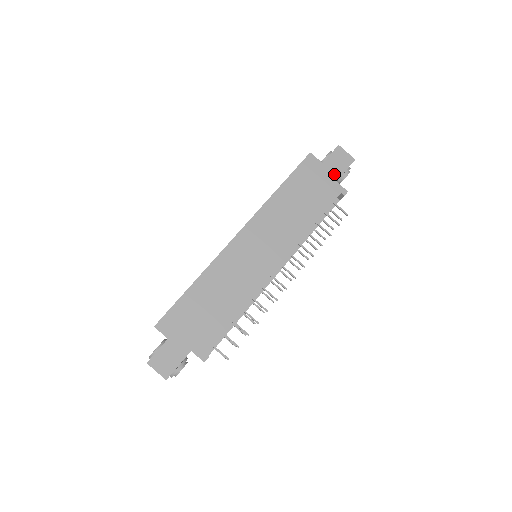
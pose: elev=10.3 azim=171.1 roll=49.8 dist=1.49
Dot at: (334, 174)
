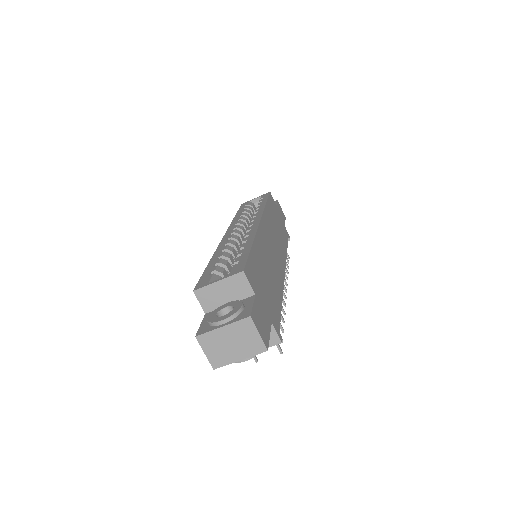
Dot at: (282, 219)
